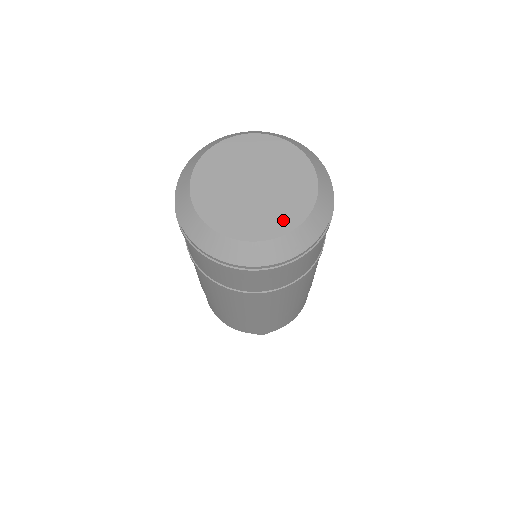
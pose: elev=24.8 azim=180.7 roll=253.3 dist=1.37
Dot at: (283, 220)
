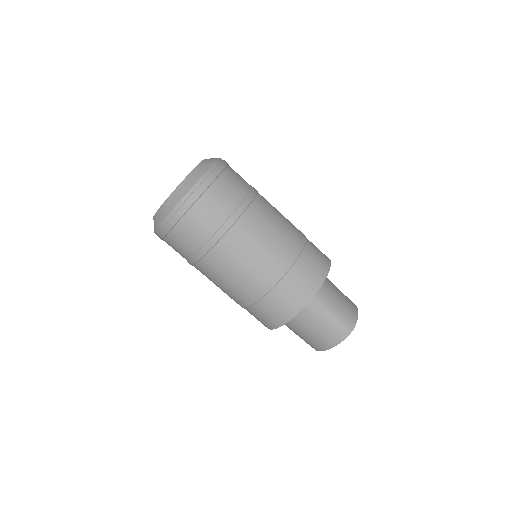
Dot at: occluded
